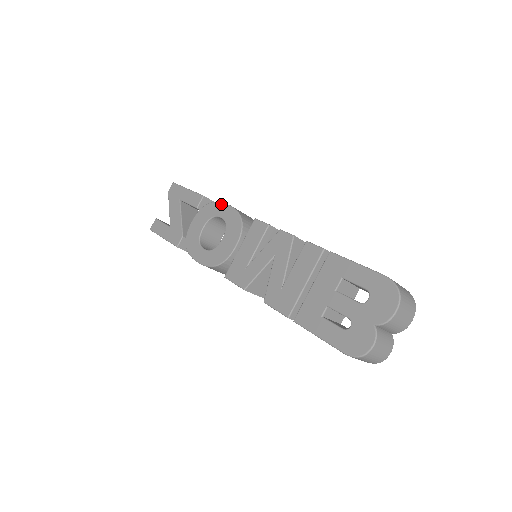
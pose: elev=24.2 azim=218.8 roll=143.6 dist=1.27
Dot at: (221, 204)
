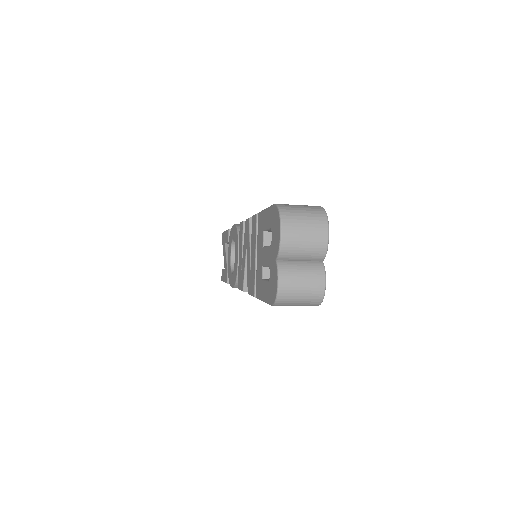
Dot at: (232, 227)
